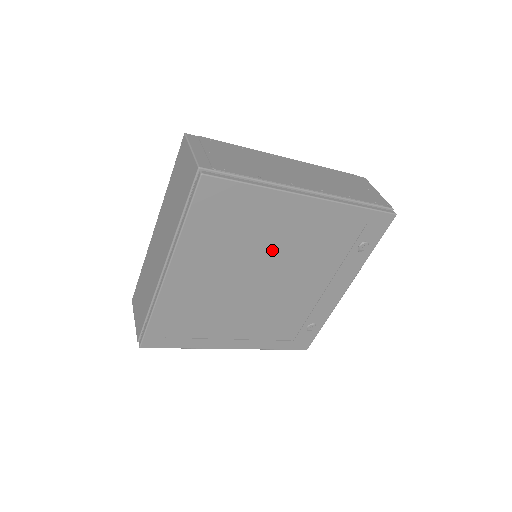
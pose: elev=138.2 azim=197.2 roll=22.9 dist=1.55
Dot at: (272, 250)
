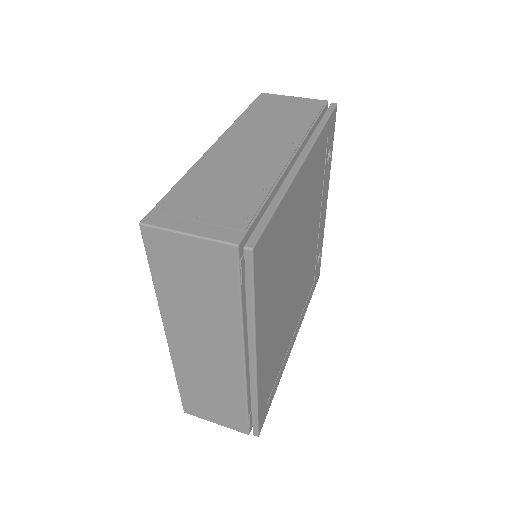
Dot at: (296, 239)
